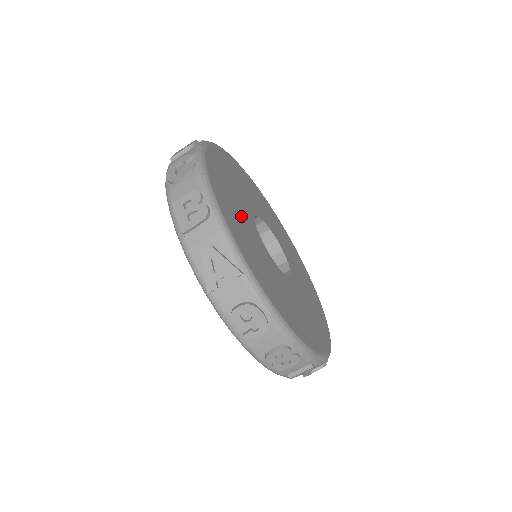
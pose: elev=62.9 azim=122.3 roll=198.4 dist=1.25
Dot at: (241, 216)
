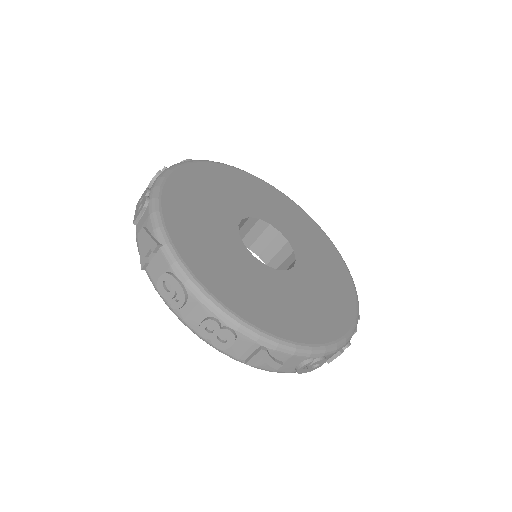
Dot at: (208, 210)
